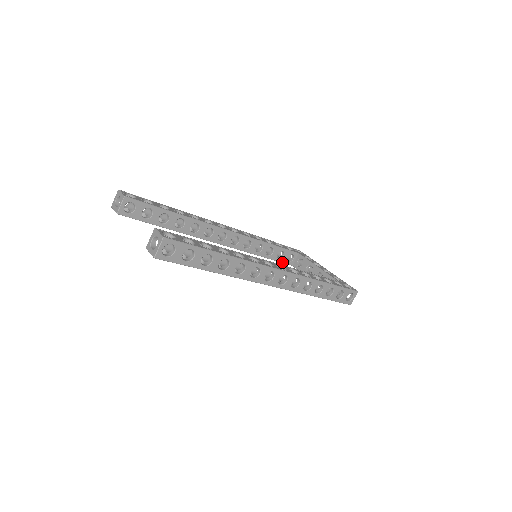
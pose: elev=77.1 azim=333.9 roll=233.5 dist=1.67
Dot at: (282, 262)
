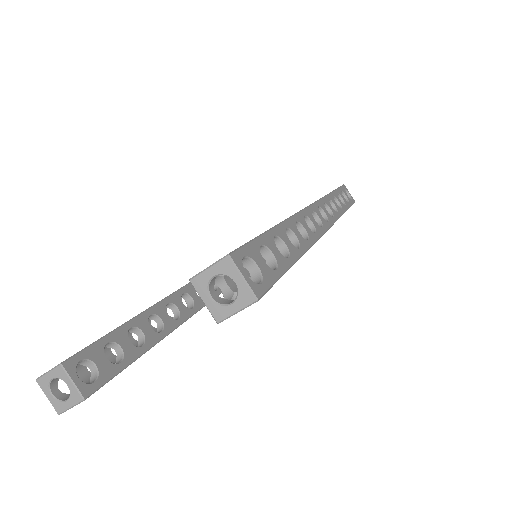
Dot at: occluded
